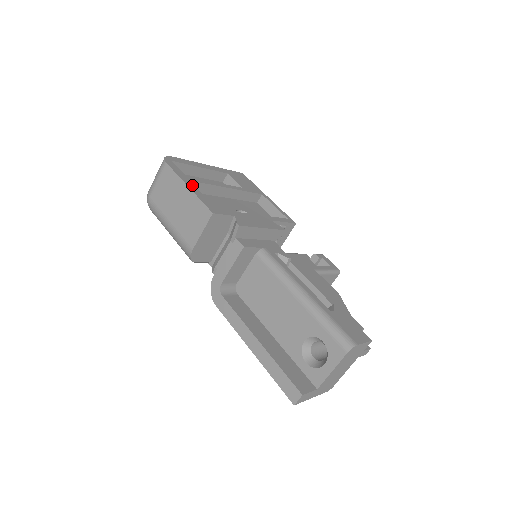
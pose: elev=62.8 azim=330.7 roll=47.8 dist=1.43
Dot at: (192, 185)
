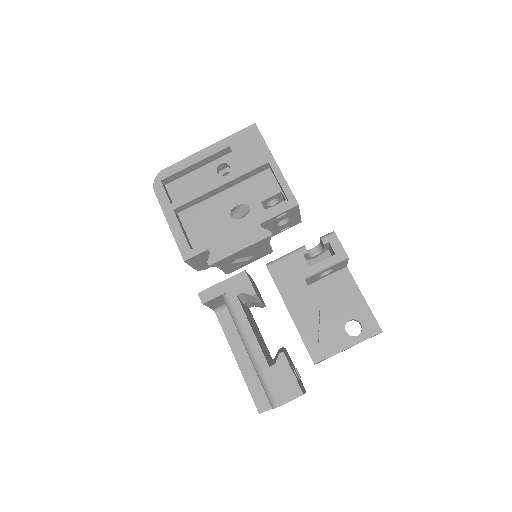
Dot at: (173, 219)
